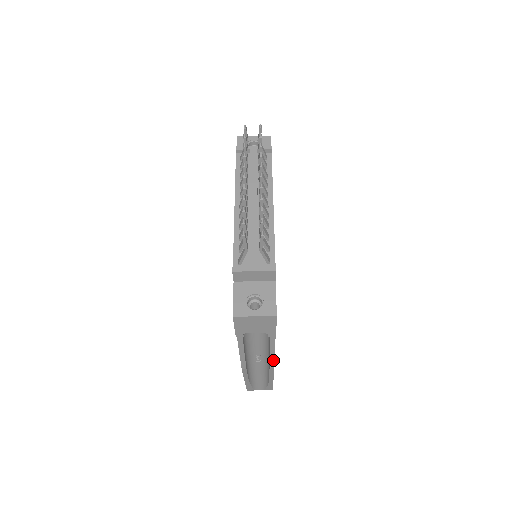
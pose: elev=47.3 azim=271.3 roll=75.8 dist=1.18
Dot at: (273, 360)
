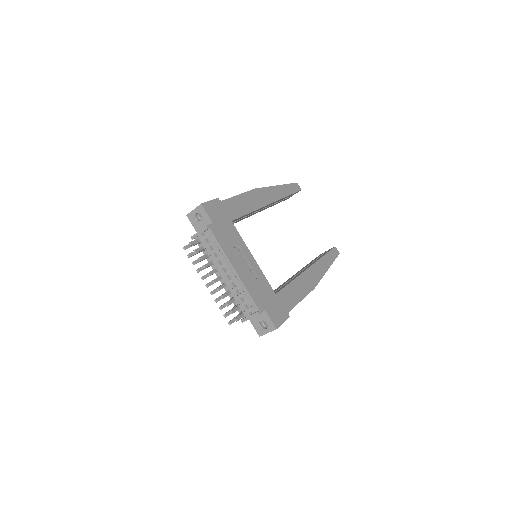
Dot at: occluded
